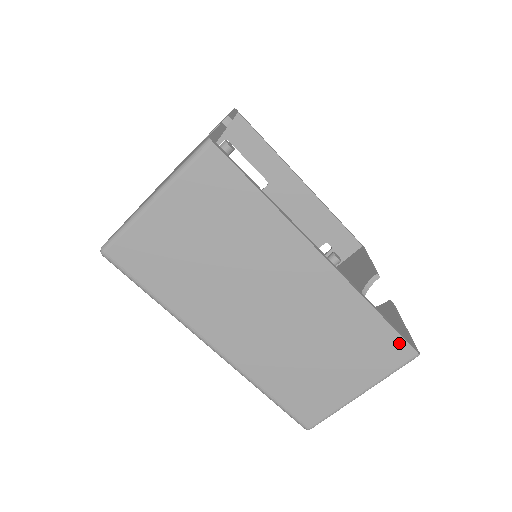
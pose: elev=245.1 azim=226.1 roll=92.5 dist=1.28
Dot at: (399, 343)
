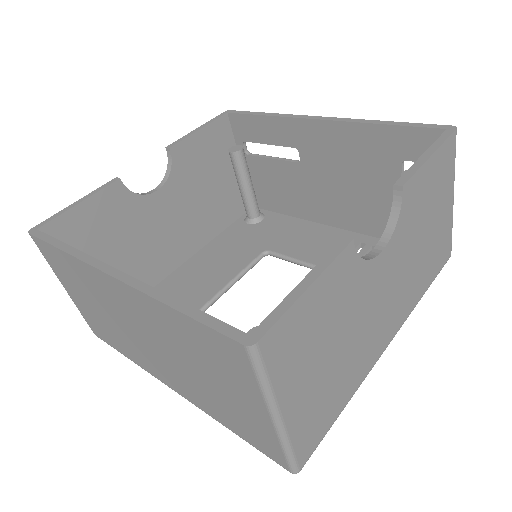
Dot at: (219, 338)
